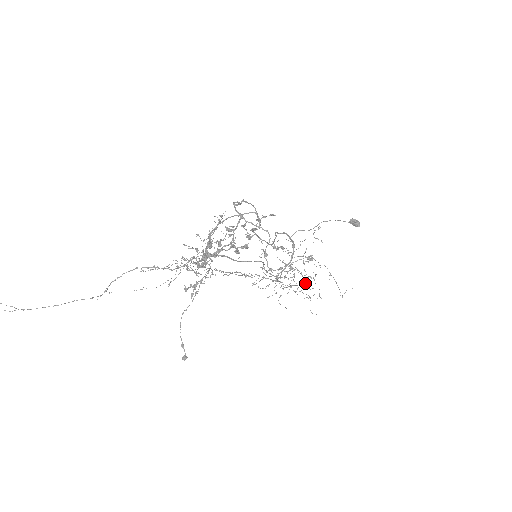
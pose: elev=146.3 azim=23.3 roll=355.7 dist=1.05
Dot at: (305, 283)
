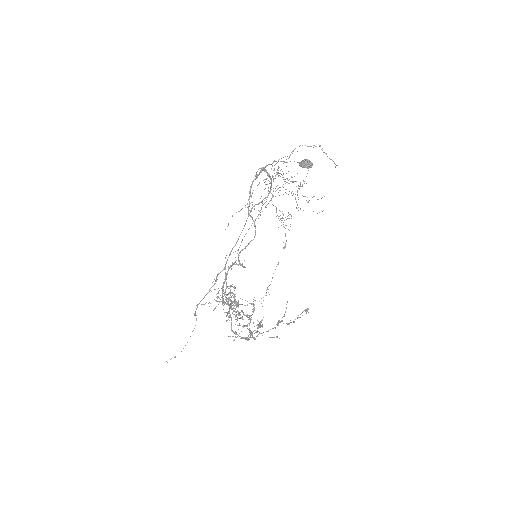
Dot at: occluded
